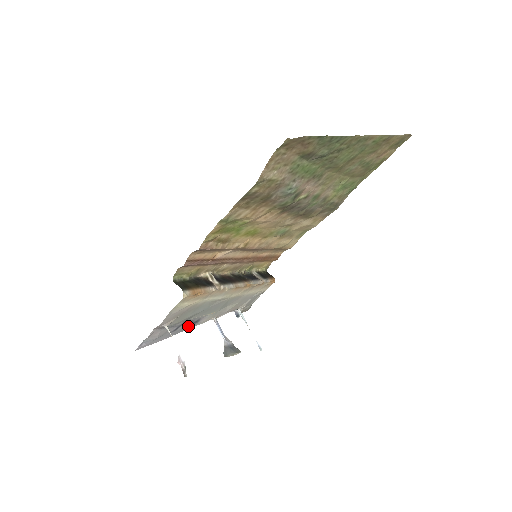
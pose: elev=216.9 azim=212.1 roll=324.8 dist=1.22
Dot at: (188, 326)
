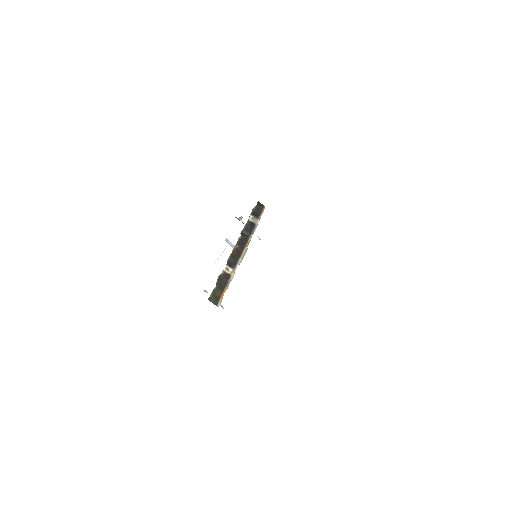
Dot at: occluded
